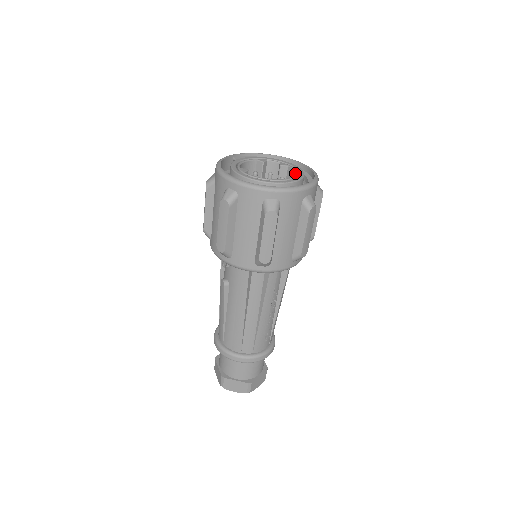
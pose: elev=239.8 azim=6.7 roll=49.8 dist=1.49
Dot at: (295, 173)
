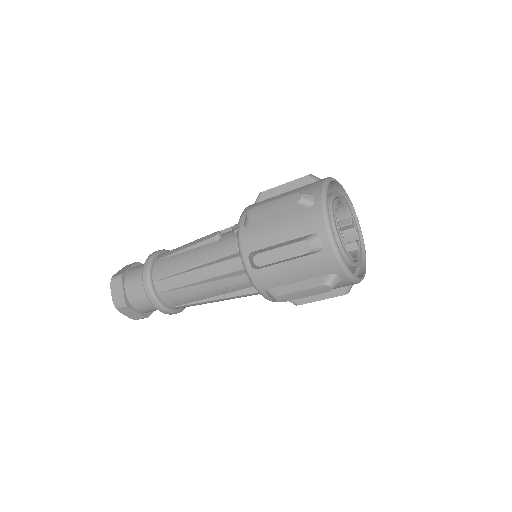
Dot at: (355, 257)
